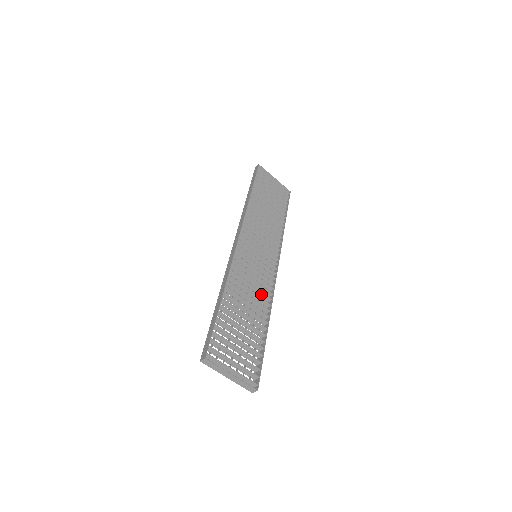
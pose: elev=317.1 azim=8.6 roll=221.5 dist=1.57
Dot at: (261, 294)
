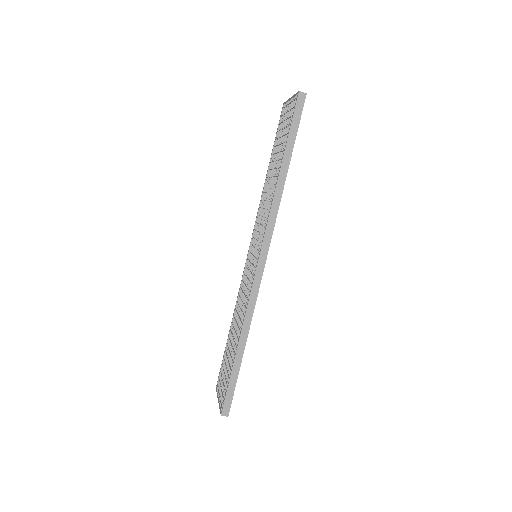
Dot at: occluded
